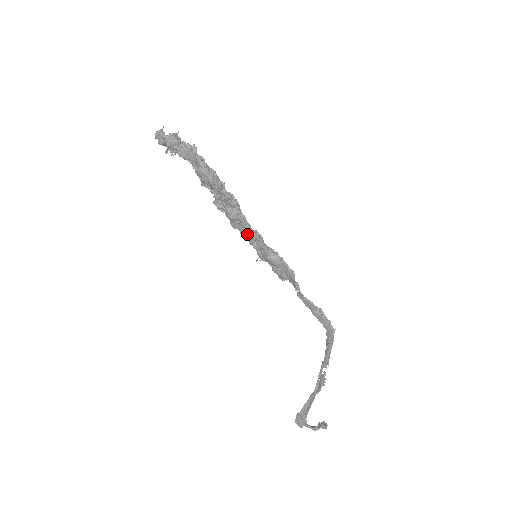
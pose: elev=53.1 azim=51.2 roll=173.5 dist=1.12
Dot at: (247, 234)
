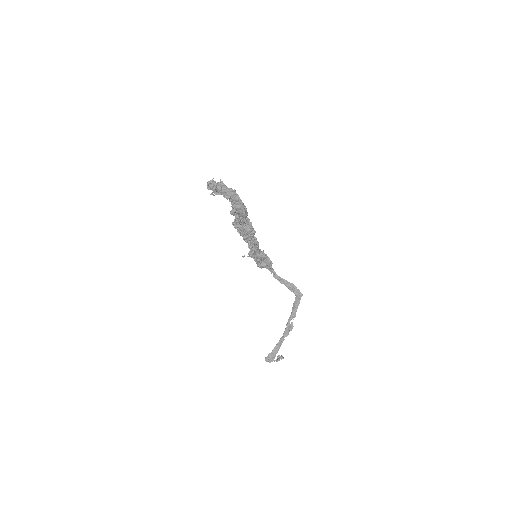
Dot at: (252, 242)
